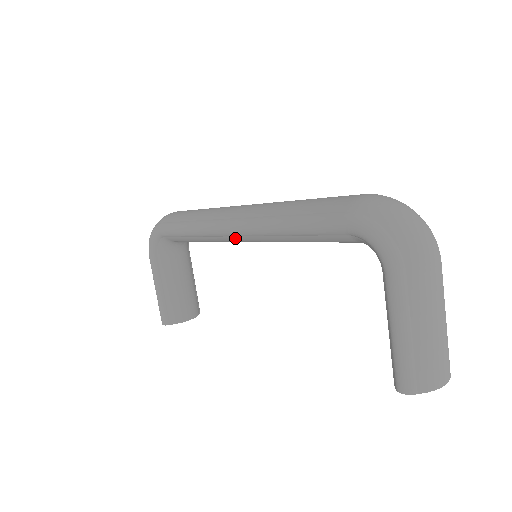
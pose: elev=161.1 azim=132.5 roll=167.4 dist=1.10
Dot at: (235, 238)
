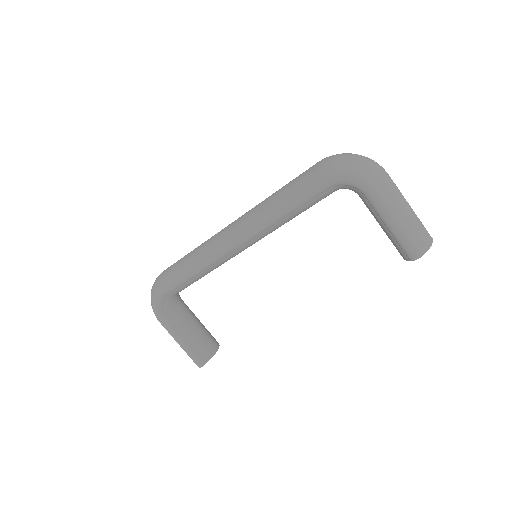
Dot at: (238, 250)
